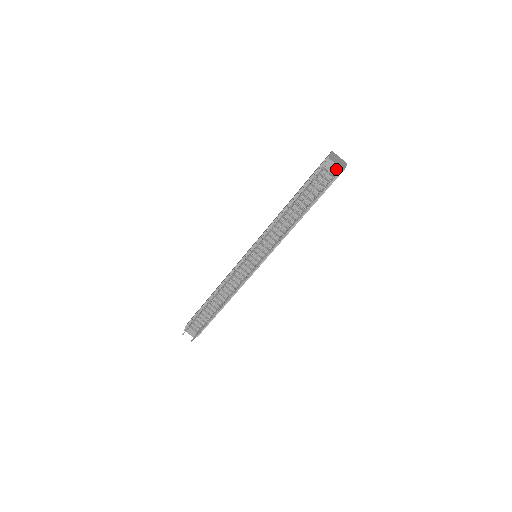
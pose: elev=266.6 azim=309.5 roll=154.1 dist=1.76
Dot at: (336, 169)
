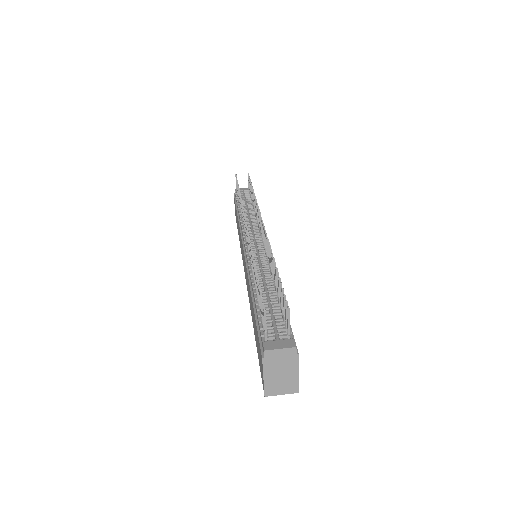
Dot at: (246, 189)
